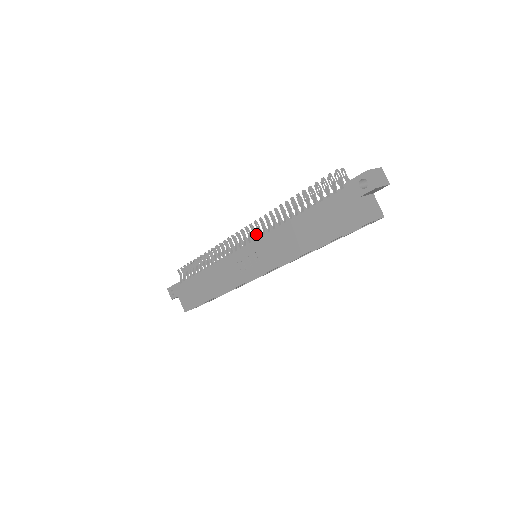
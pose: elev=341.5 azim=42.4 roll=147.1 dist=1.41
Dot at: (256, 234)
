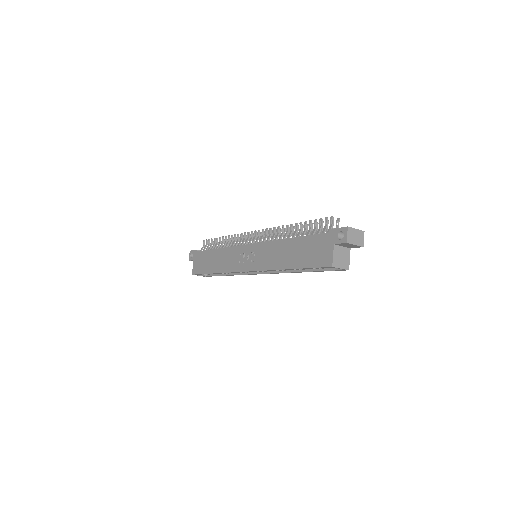
Dot at: occluded
